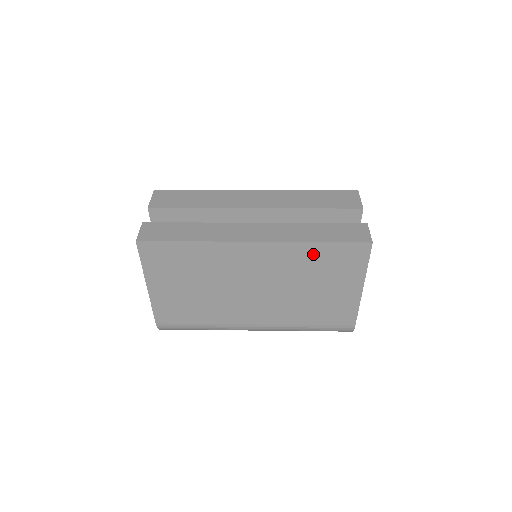
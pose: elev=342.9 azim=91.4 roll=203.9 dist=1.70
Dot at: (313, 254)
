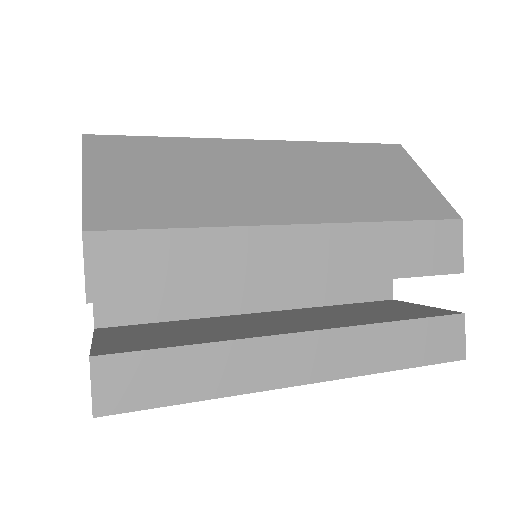
Dot at: occluded
